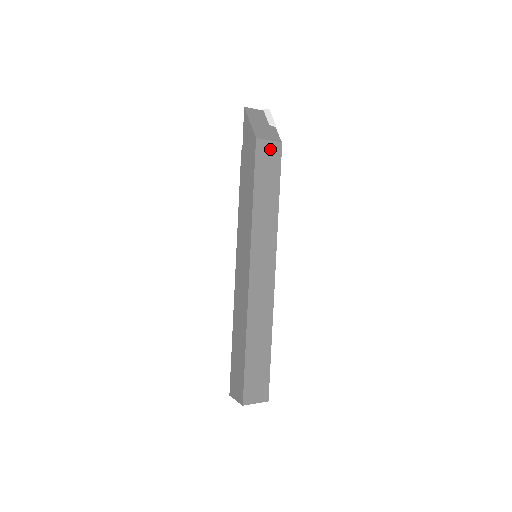
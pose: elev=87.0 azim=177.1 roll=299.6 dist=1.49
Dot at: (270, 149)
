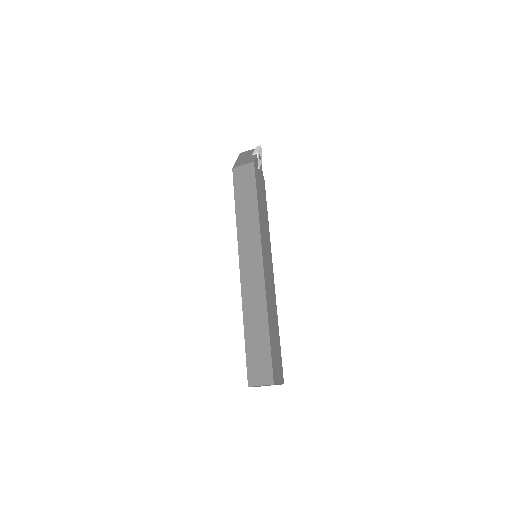
Dot at: (245, 171)
